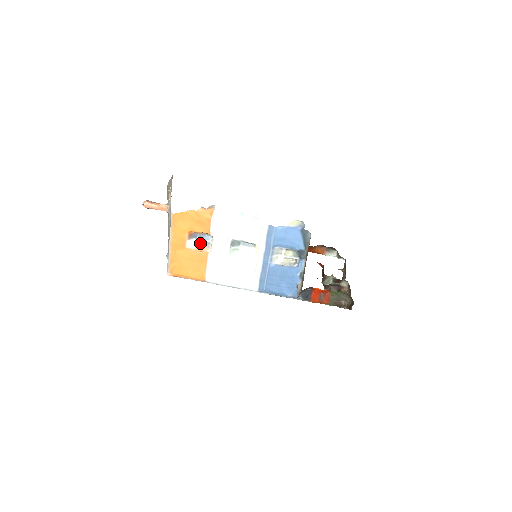
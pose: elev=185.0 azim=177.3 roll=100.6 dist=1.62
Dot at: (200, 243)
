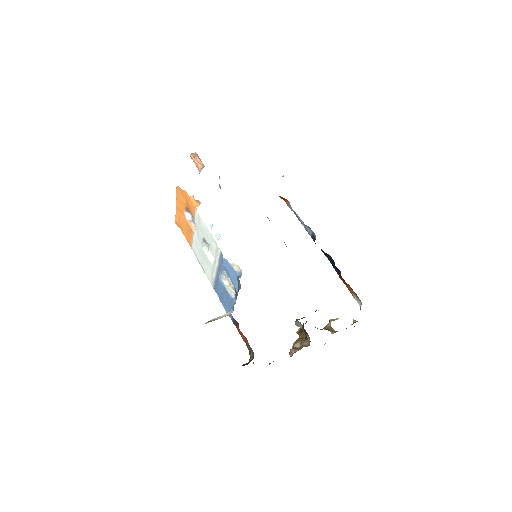
Dot at: (193, 220)
